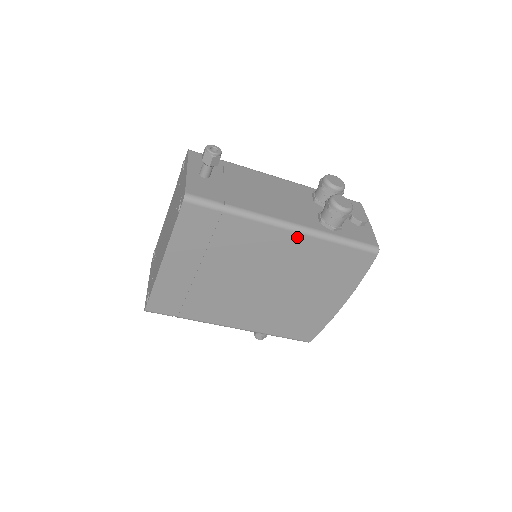
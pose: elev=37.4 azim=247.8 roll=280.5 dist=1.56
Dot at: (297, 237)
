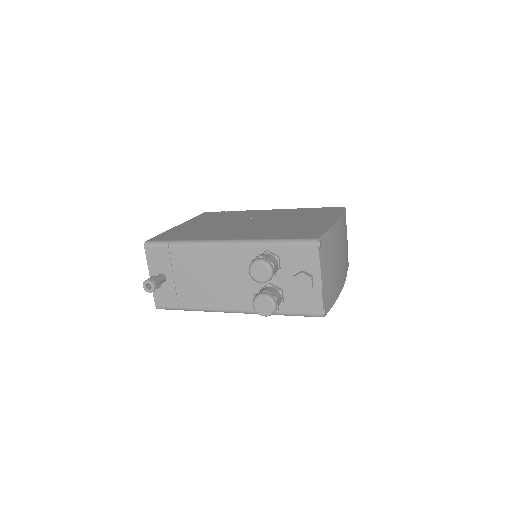
Dot at: occluded
